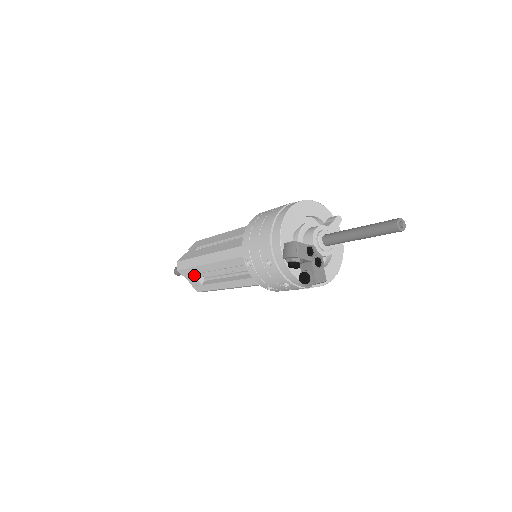
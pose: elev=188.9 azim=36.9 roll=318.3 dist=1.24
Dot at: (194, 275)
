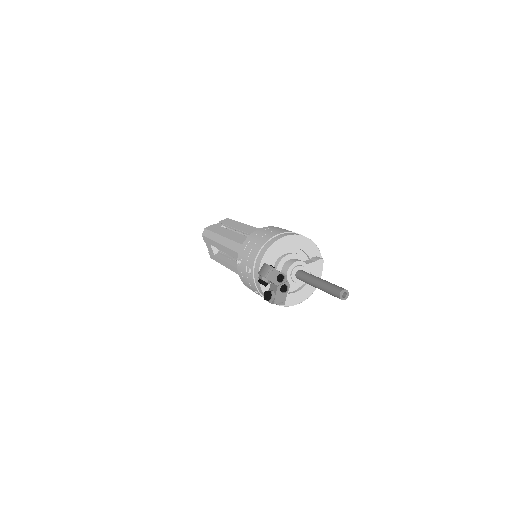
Dot at: (211, 245)
